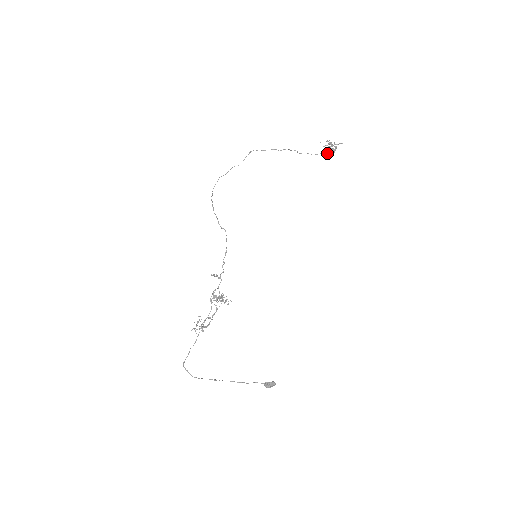
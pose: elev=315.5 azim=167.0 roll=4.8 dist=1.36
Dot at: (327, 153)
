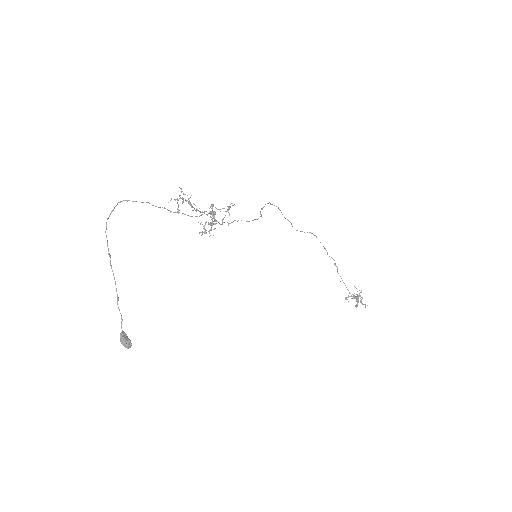
Dot at: (353, 296)
